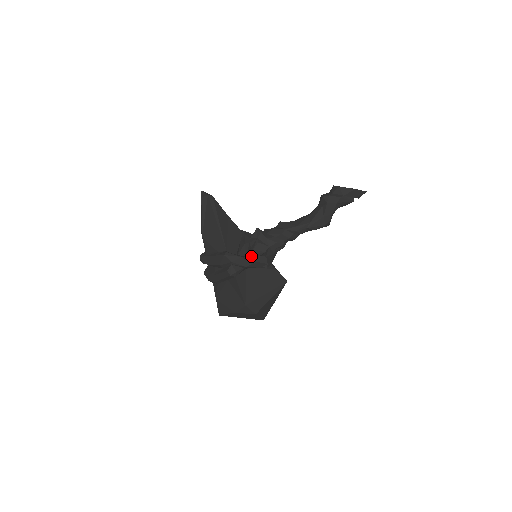
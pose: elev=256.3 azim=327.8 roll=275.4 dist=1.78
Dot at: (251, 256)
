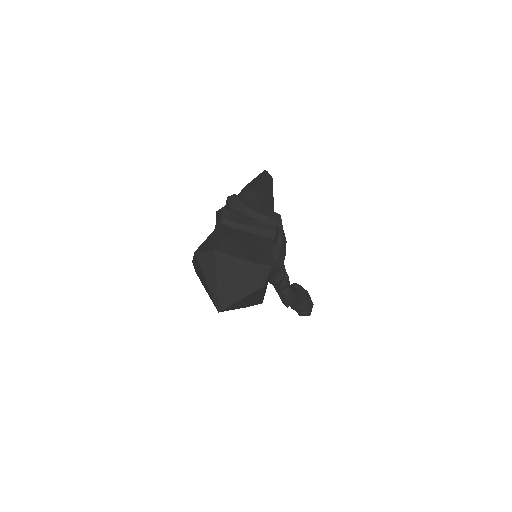
Dot at: occluded
